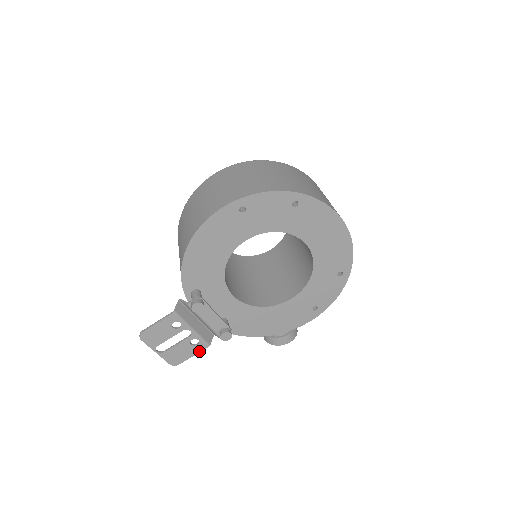
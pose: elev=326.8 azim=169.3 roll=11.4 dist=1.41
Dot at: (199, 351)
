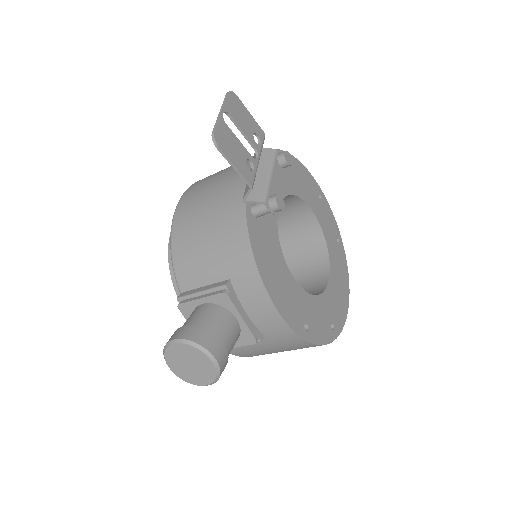
Dot at: (243, 174)
